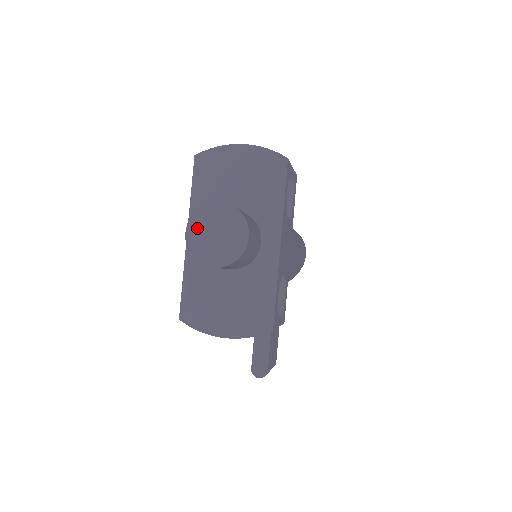
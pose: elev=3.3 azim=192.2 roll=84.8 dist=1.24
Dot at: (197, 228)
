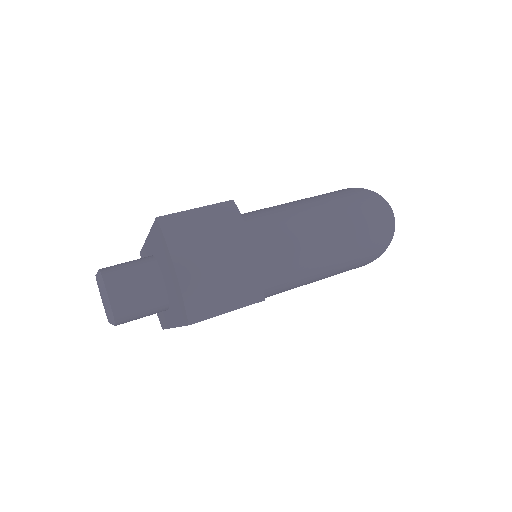
Dot at: (97, 282)
